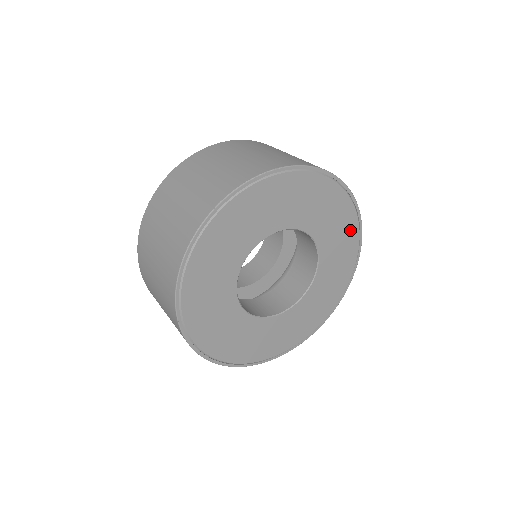
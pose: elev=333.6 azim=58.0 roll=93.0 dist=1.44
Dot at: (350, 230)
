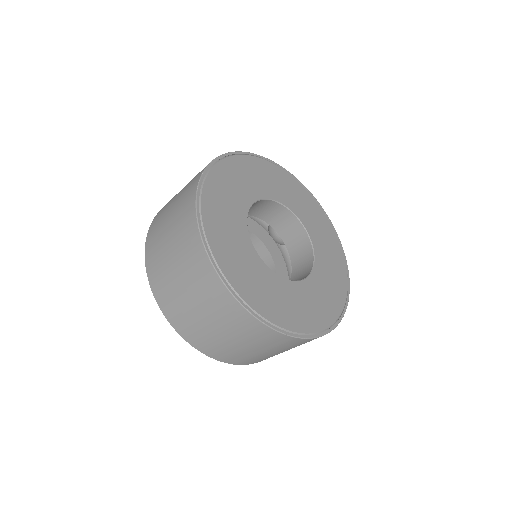
Dot at: (300, 191)
